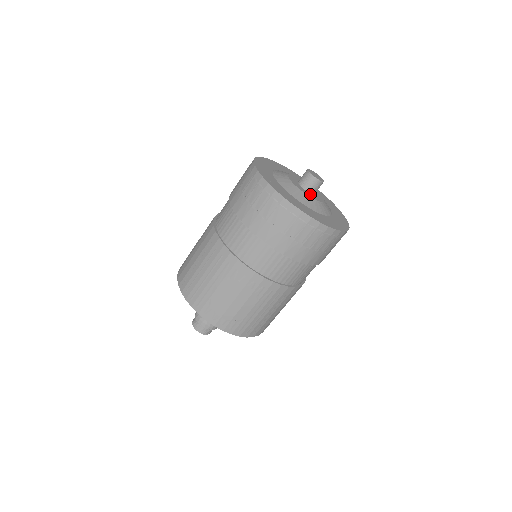
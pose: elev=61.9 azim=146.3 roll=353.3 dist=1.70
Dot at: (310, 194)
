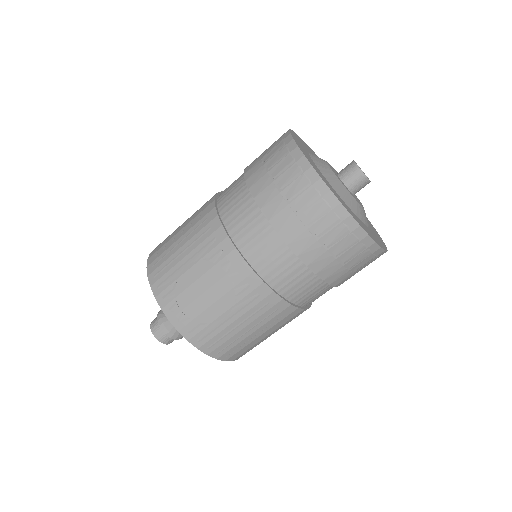
Dot at: (348, 189)
